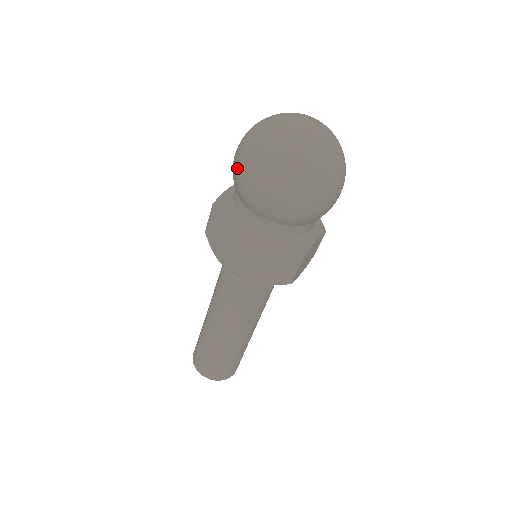
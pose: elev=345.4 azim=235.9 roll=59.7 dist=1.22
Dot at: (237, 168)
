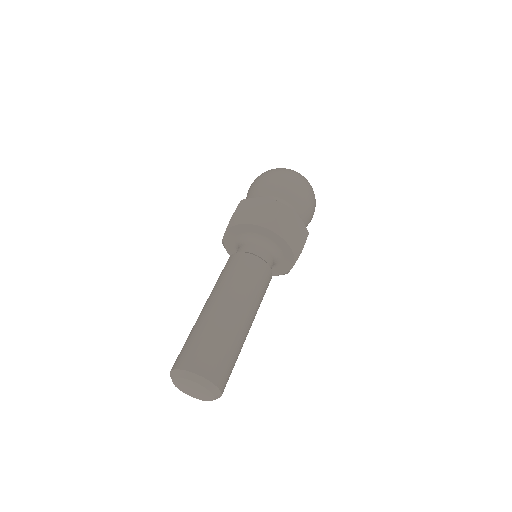
Dot at: (268, 176)
